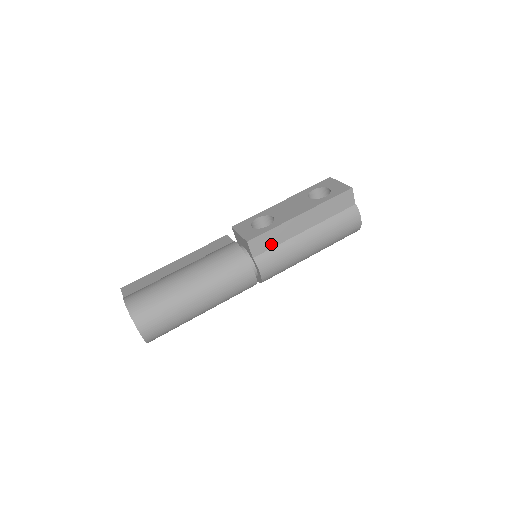
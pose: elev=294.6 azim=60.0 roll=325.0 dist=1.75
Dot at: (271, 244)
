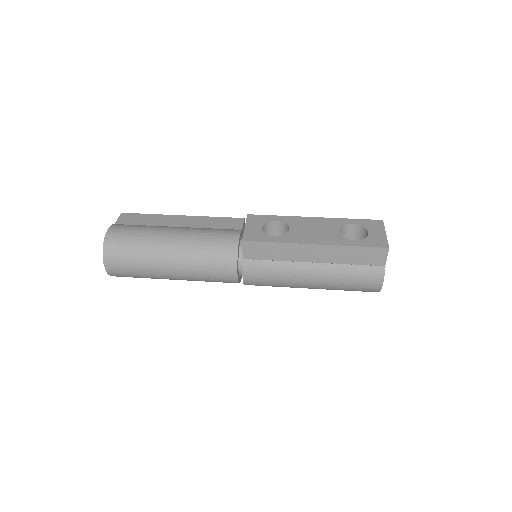
Dot at: (268, 256)
